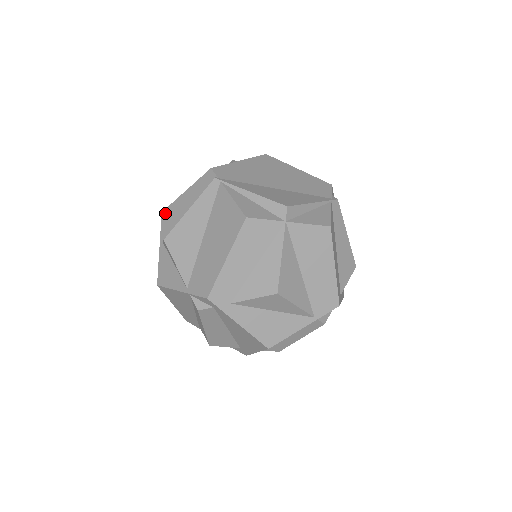
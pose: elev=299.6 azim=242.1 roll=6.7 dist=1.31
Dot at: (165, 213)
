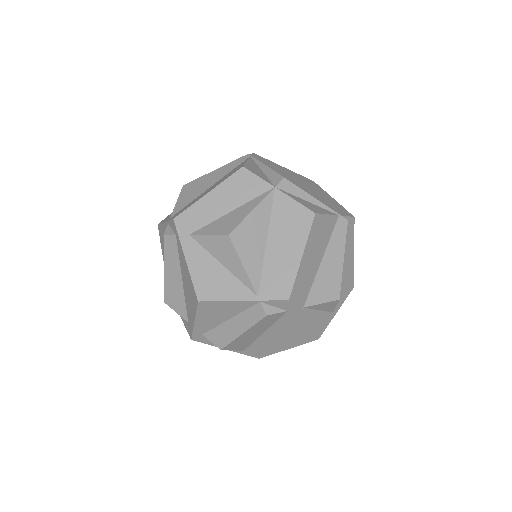
Dot at: occluded
